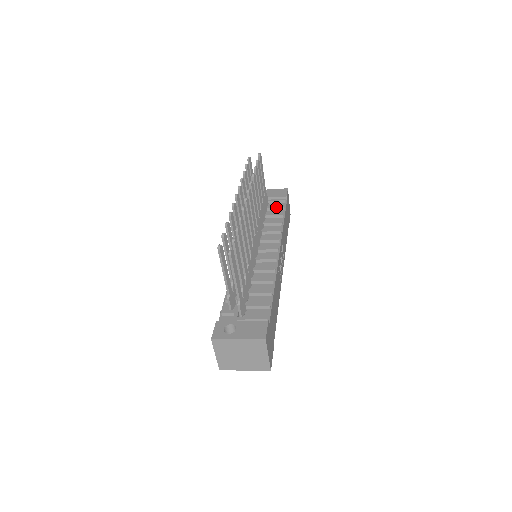
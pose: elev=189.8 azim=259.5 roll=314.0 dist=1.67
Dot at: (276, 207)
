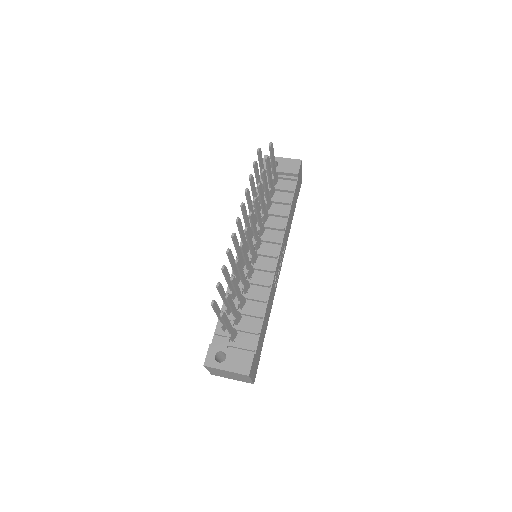
Dot at: (285, 189)
